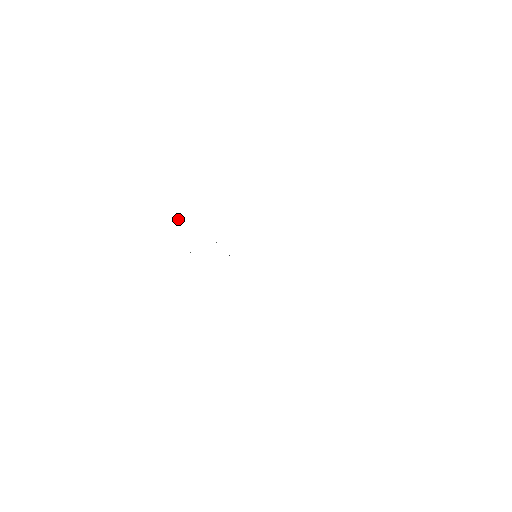
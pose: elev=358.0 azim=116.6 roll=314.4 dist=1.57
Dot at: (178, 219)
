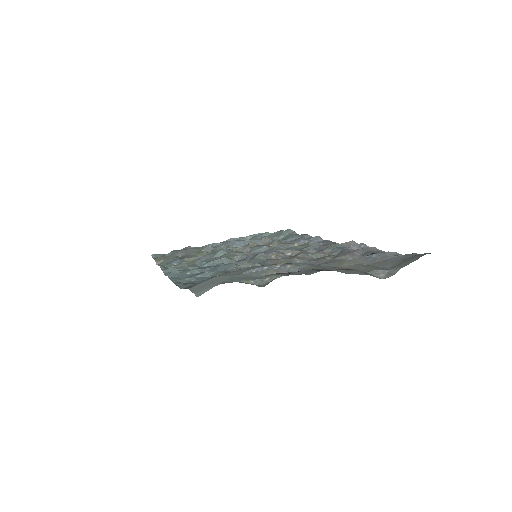
Dot at: (176, 258)
